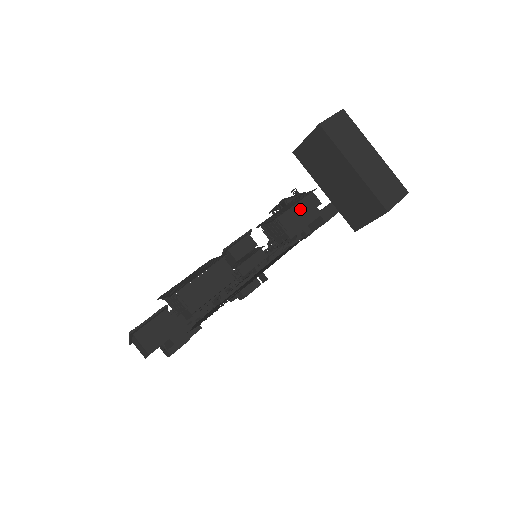
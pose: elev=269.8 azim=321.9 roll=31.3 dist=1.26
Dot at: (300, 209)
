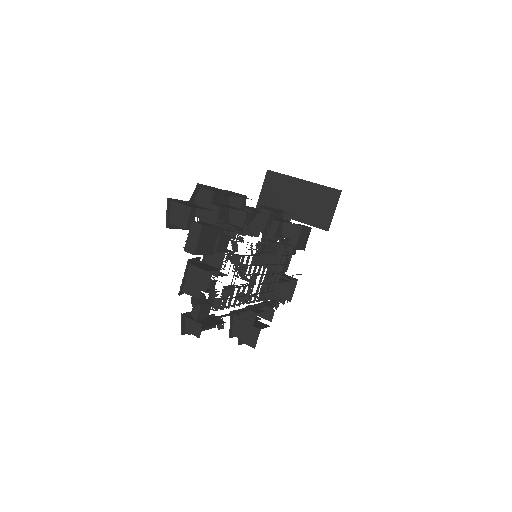
Dot at: occluded
